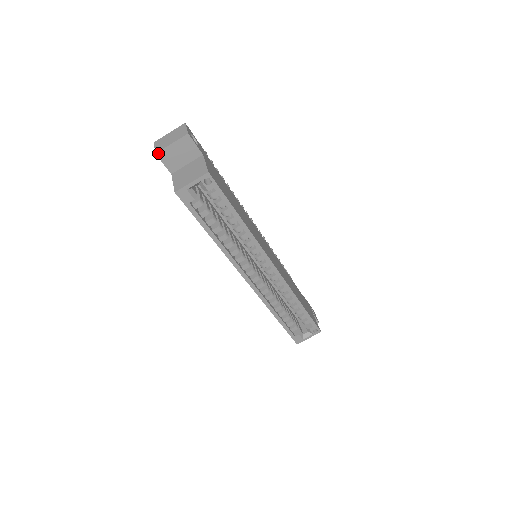
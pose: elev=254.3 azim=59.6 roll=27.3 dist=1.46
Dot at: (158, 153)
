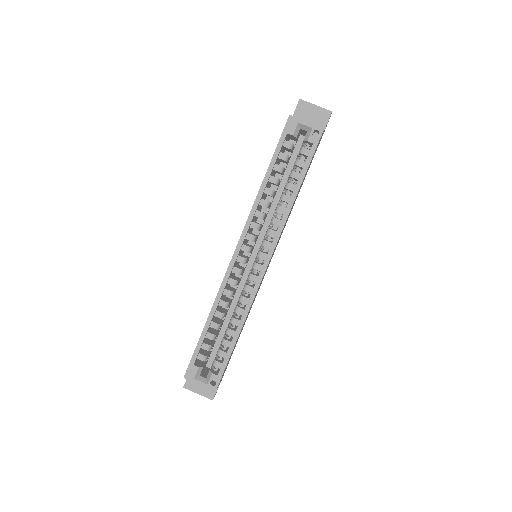
Dot at: (301, 100)
